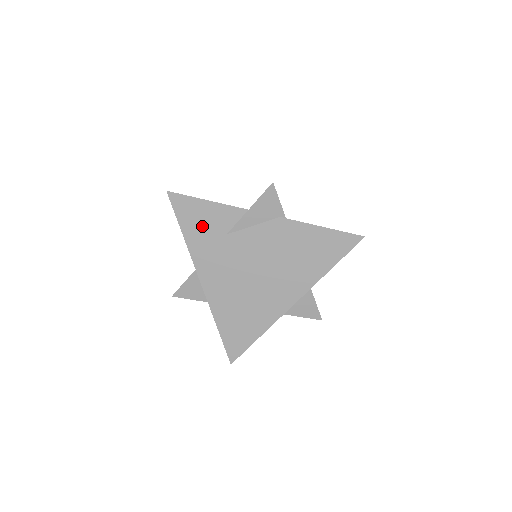
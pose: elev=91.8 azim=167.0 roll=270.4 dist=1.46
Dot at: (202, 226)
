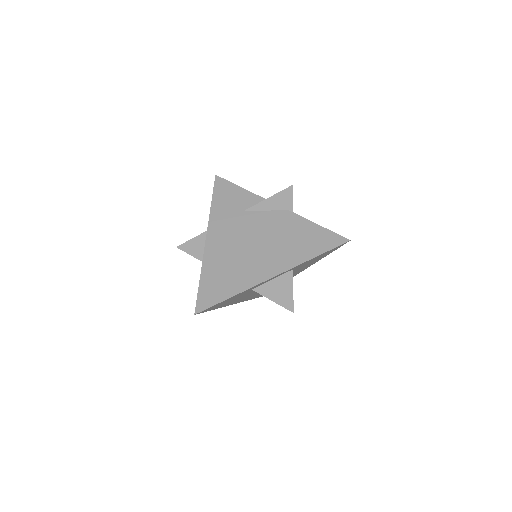
Dot at: (228, 201)
